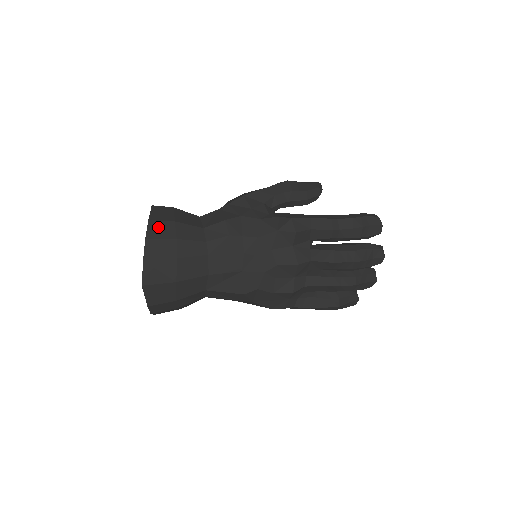
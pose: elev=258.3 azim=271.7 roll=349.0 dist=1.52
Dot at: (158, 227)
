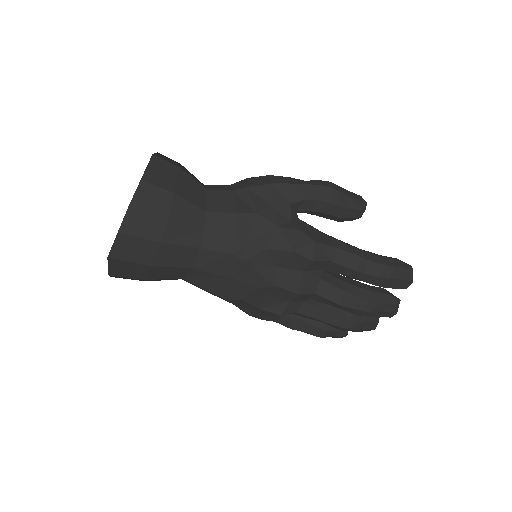
Dot at: (150, 194)
